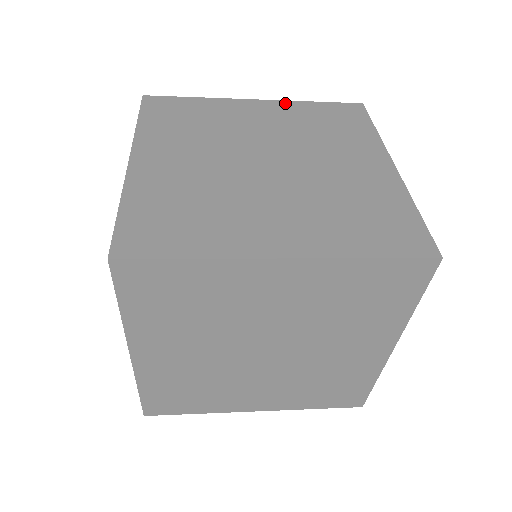
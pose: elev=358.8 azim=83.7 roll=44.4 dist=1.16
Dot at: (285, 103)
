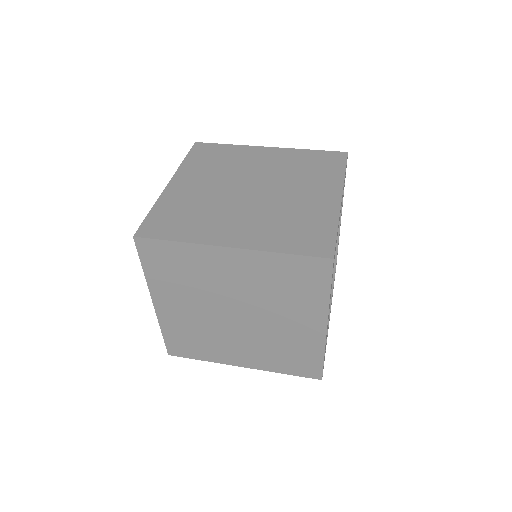
Dot at: (289, 150)
